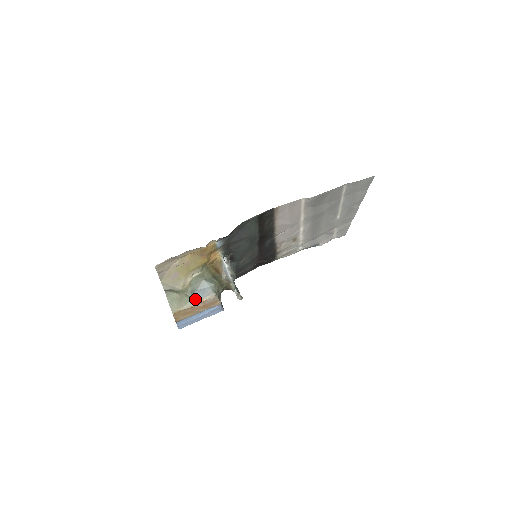
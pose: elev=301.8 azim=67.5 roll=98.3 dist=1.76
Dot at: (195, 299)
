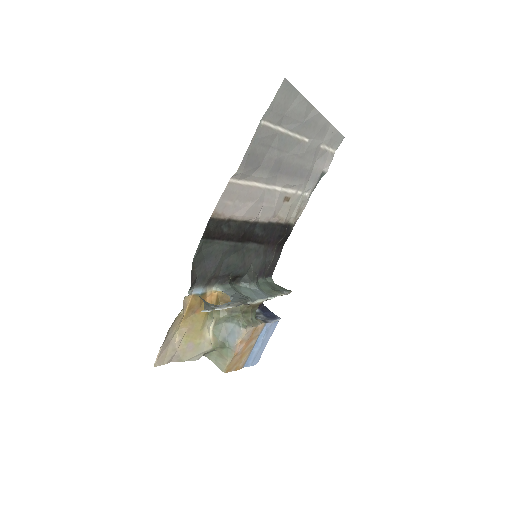
Dot at: (231, 346)
